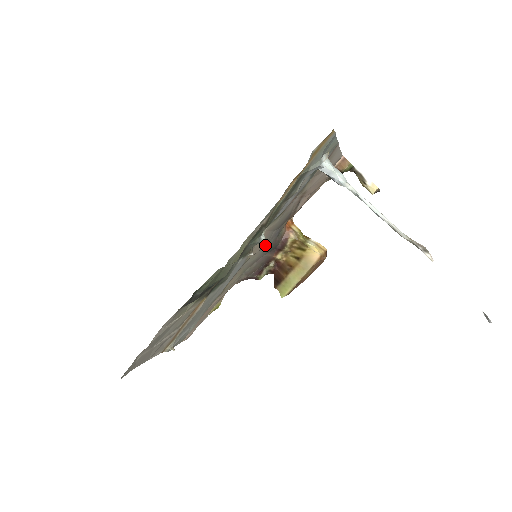
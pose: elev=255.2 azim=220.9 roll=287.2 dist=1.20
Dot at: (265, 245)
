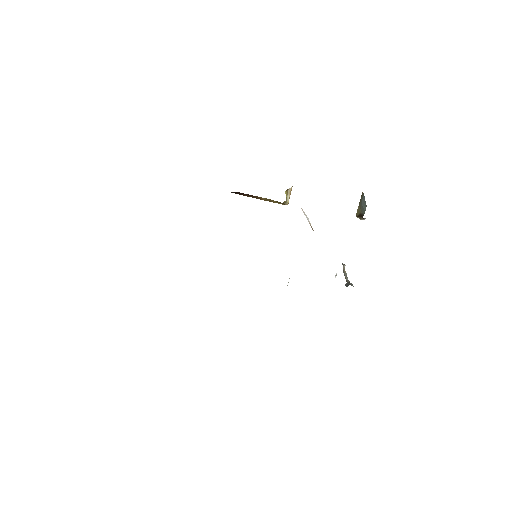
Dot at: occluded
